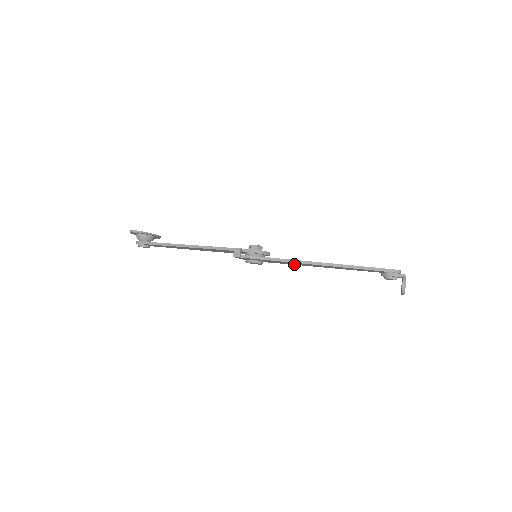
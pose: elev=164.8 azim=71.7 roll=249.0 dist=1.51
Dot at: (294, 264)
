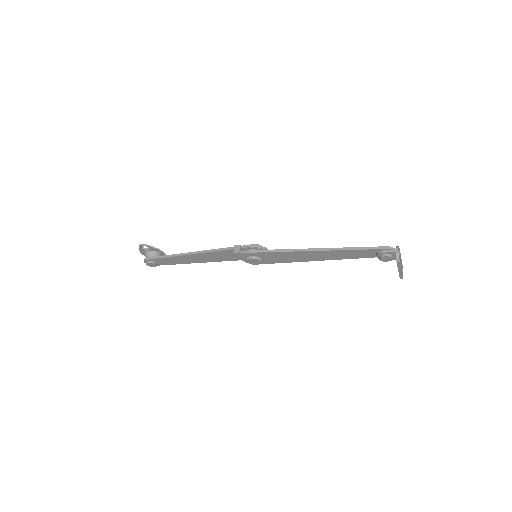
Dot at: (293, 260)
